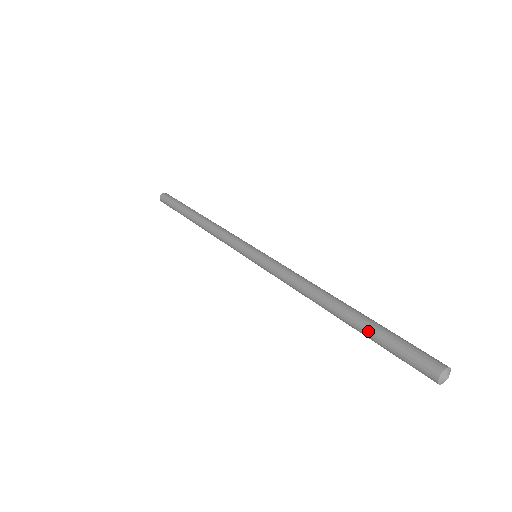
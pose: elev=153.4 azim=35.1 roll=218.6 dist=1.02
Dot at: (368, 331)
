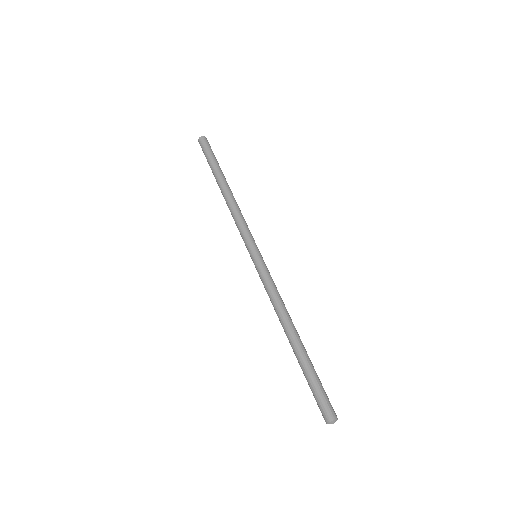
Dot at: (305, 368)
